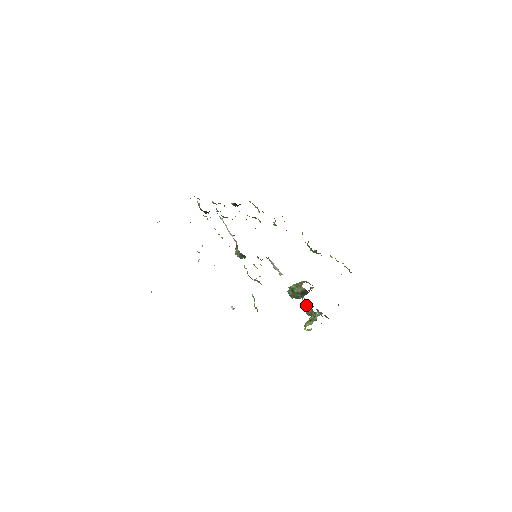
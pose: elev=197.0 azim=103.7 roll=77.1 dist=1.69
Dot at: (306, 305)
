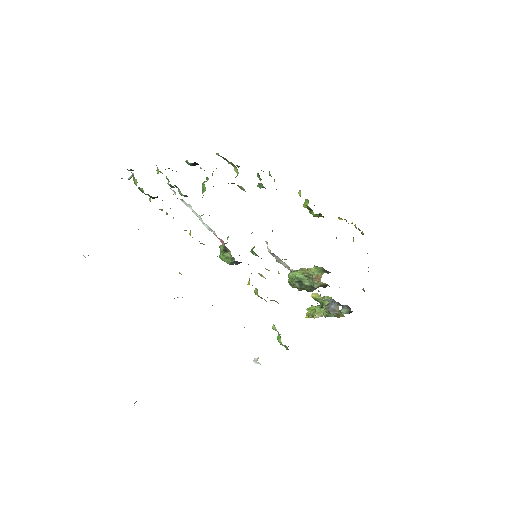
Dot at: (330, 305)
